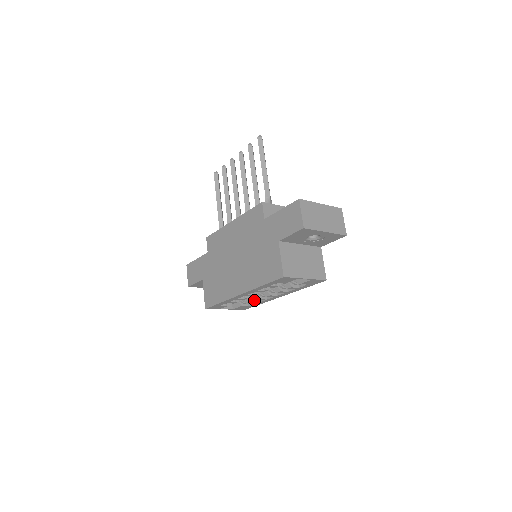
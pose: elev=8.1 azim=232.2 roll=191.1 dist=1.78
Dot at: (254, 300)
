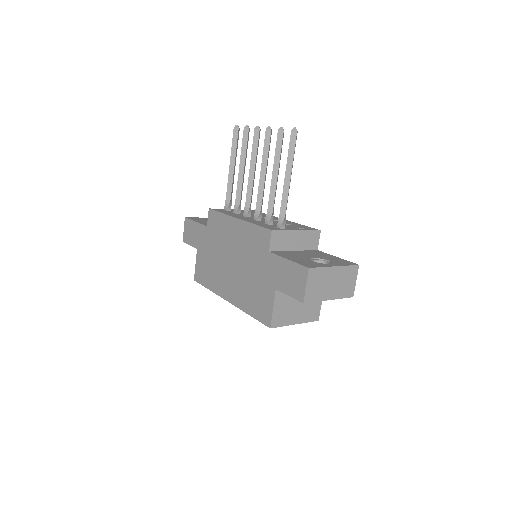
Dot at: occluded
